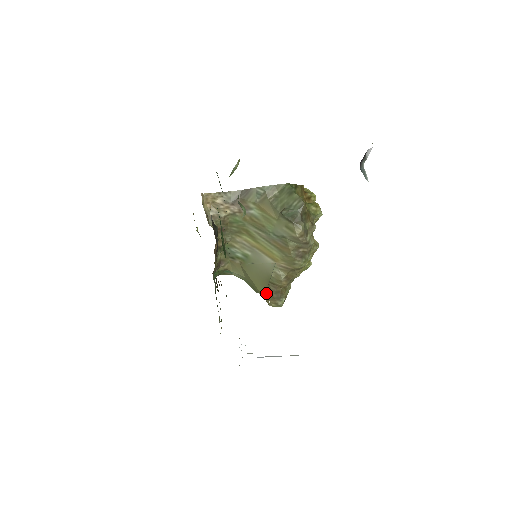
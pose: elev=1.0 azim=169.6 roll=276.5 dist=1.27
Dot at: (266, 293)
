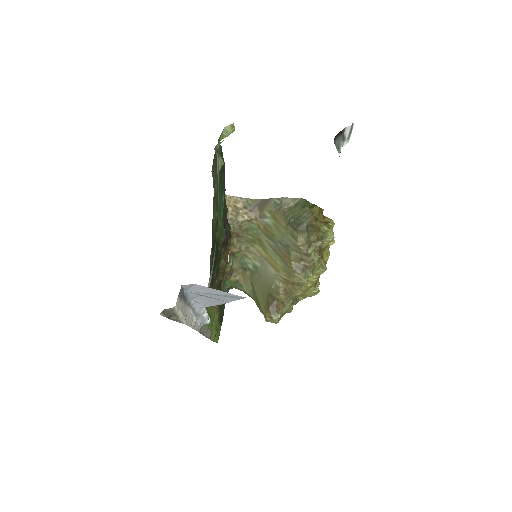
Dot at: (264, 305)
